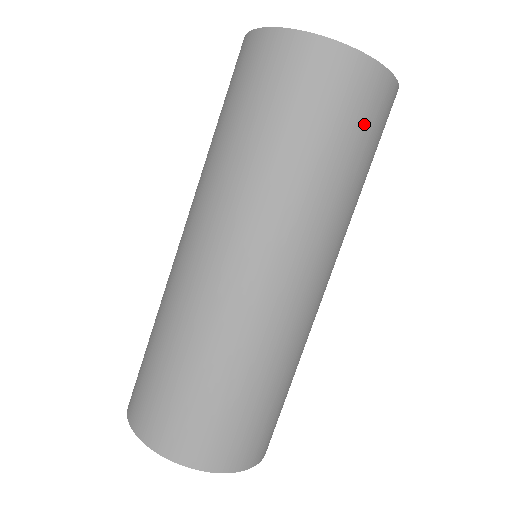
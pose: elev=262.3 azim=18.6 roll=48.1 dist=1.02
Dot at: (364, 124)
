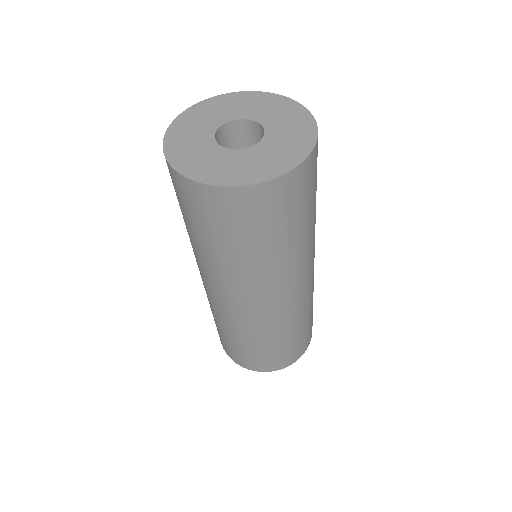
Dot at: (251, 224)
